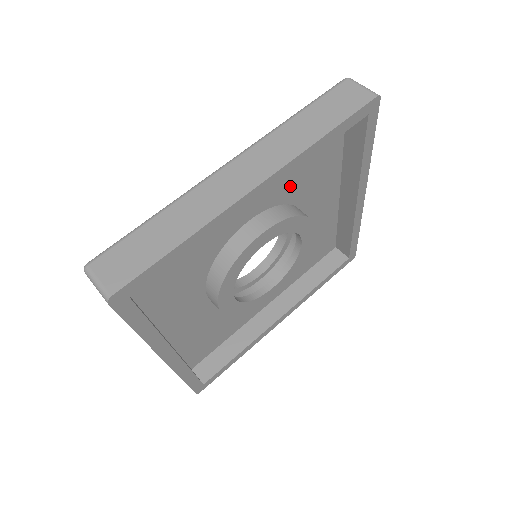
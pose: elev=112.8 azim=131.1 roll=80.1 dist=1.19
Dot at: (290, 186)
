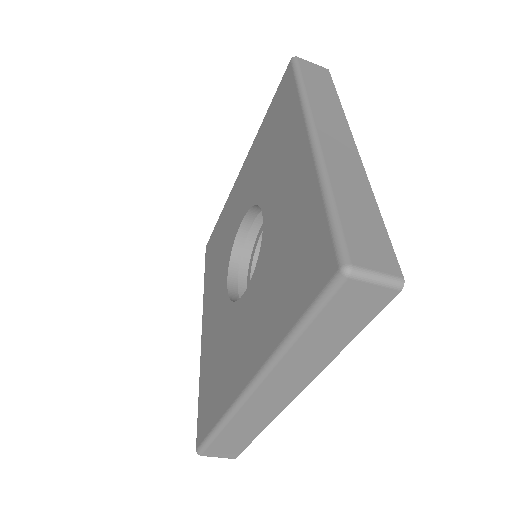
Dot at: occluded
